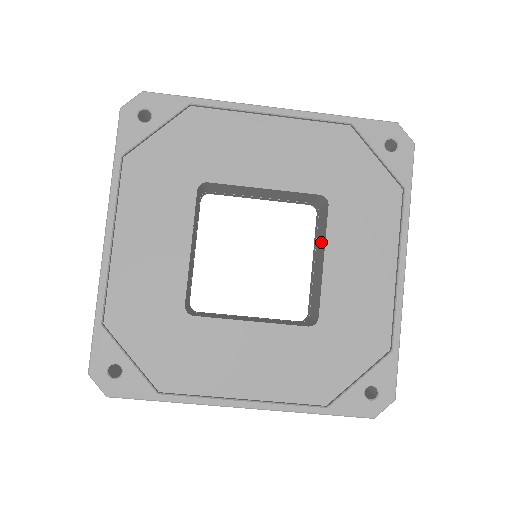
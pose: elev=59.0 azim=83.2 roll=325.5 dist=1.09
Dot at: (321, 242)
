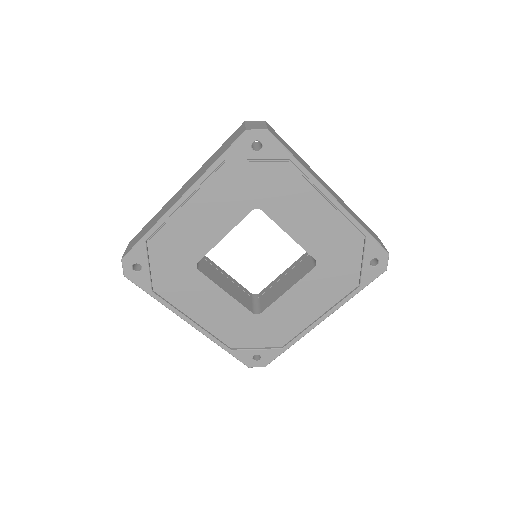
Dot at: occluded
